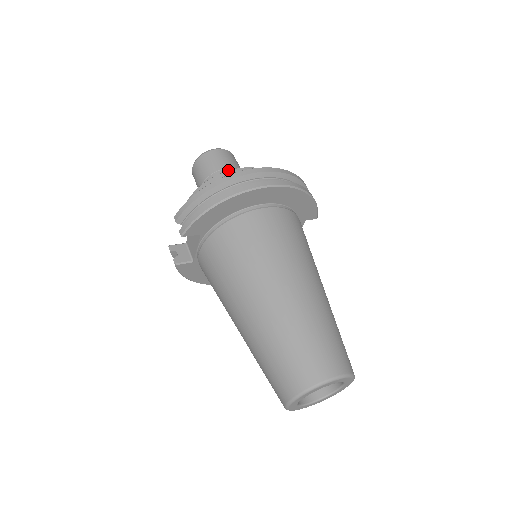
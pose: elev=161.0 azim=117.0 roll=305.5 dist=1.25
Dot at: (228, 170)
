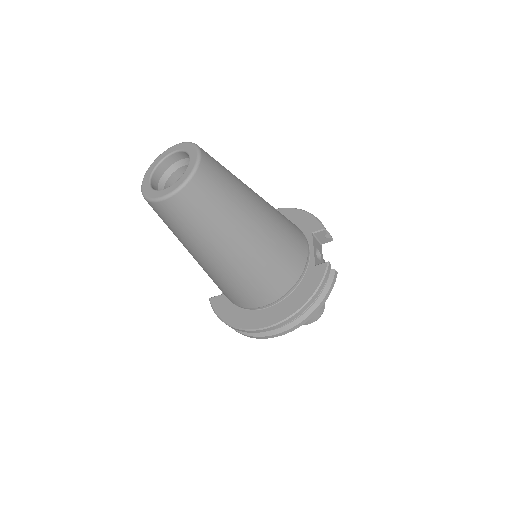
Dot at: occluded
